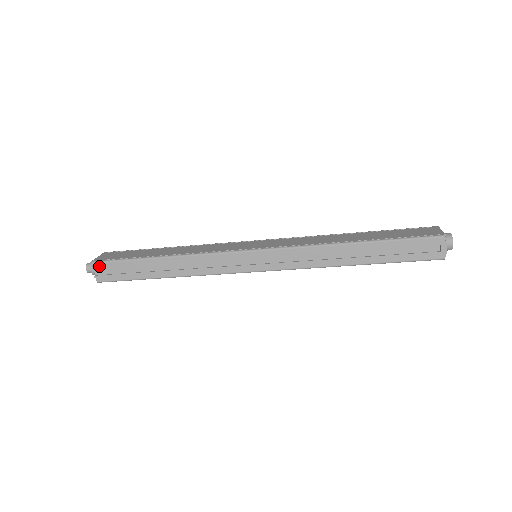
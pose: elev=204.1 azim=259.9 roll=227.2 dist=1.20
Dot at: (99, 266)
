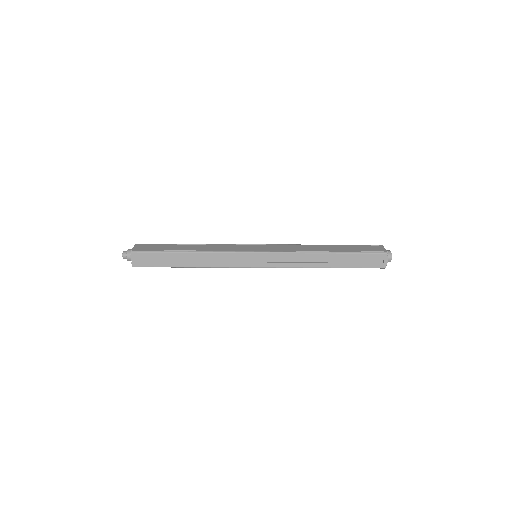
Dot at: (136, 255)
